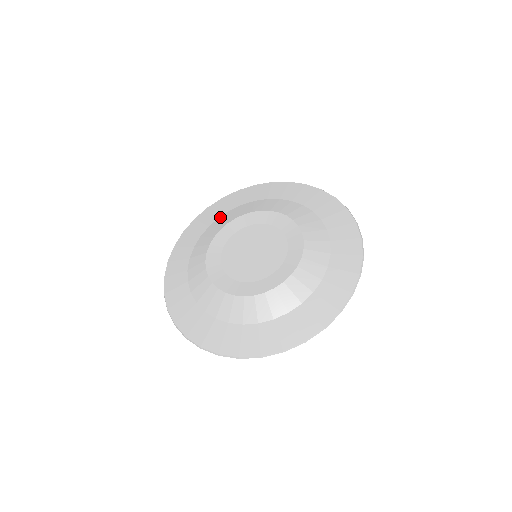
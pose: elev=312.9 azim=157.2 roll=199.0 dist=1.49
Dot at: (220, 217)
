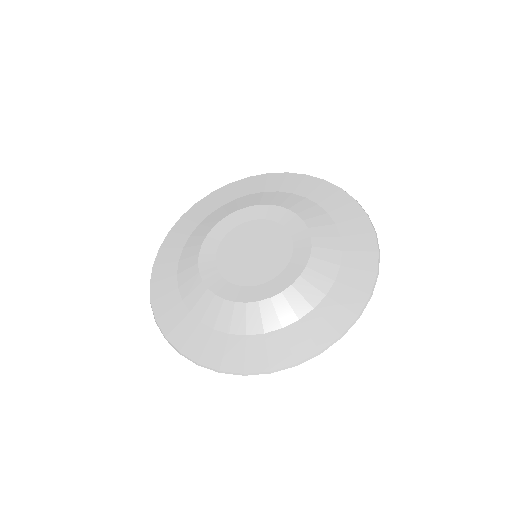
Dot at: (178, 272)
